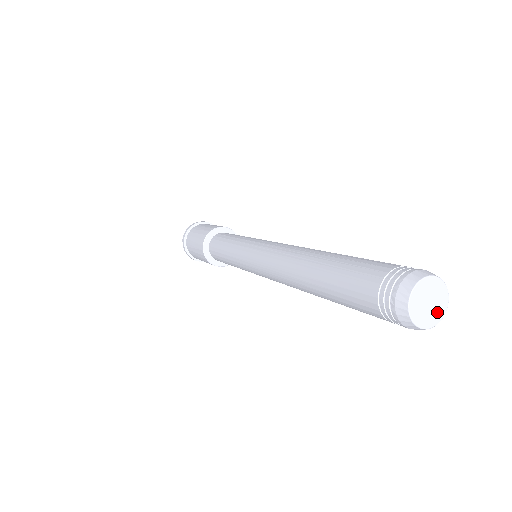
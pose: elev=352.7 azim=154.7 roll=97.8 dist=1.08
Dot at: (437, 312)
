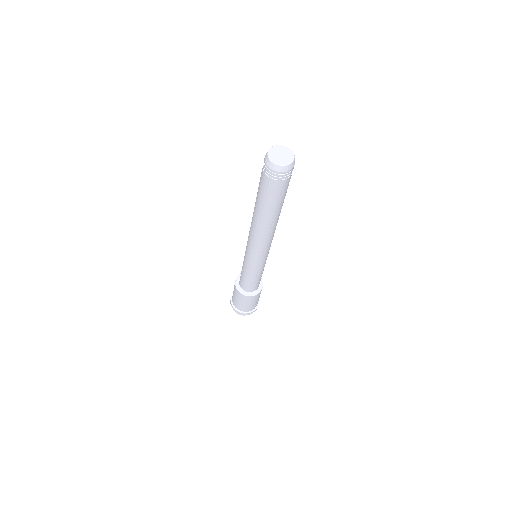
Dot at: (282, 161)
